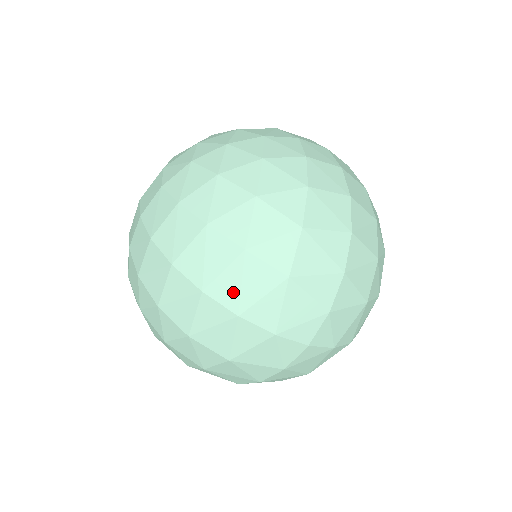
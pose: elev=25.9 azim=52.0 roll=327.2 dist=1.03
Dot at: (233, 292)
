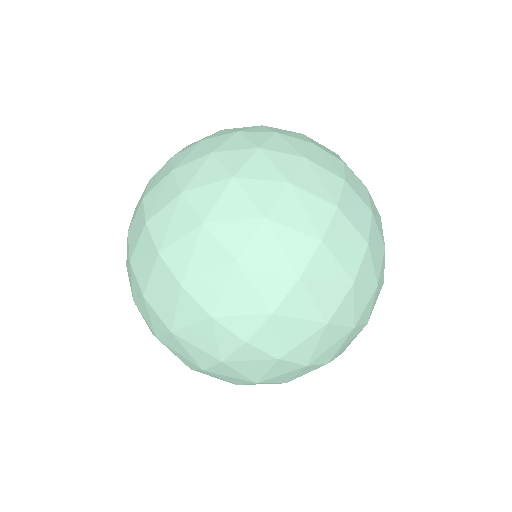
Dot at: (183, 261)
